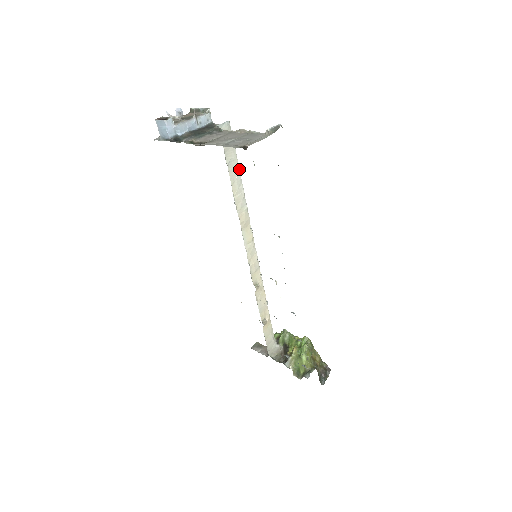
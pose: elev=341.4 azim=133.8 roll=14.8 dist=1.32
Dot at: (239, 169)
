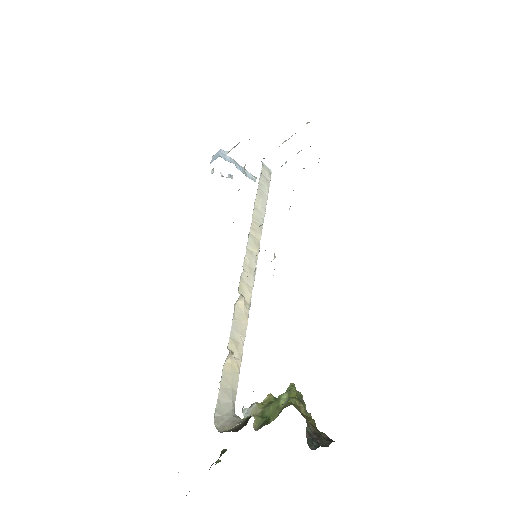
Dot at: (267, 199)
